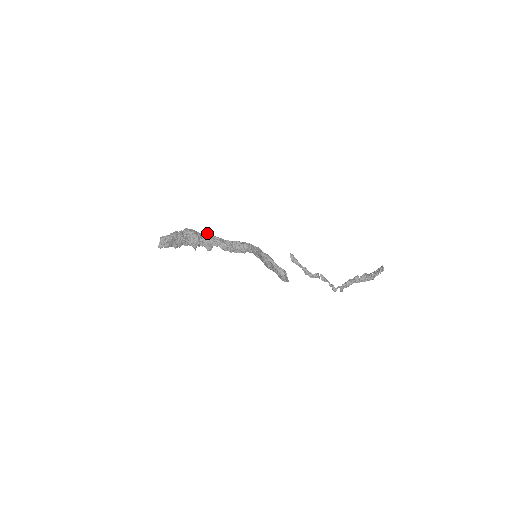
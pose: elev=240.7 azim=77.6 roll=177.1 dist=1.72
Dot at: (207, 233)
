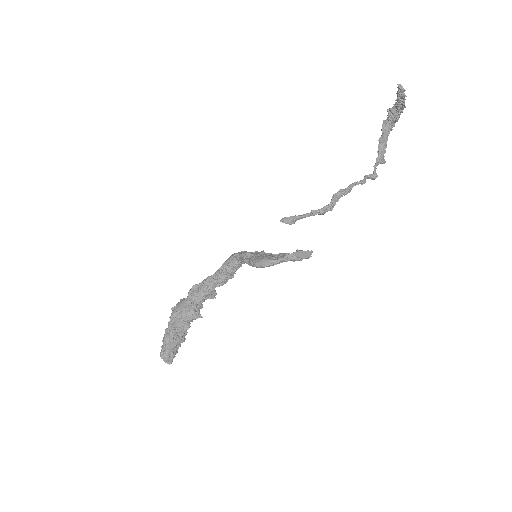
Dot at: (192, 289)
